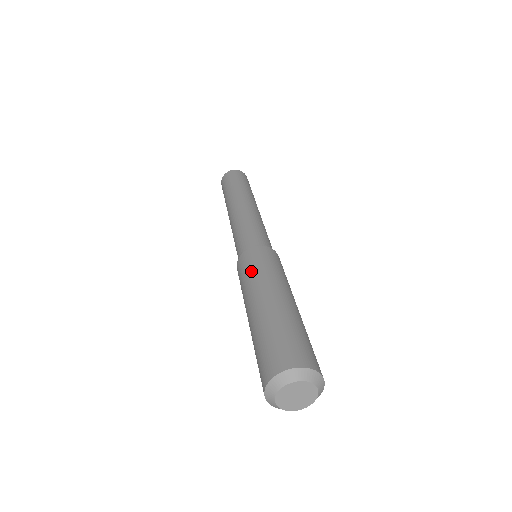
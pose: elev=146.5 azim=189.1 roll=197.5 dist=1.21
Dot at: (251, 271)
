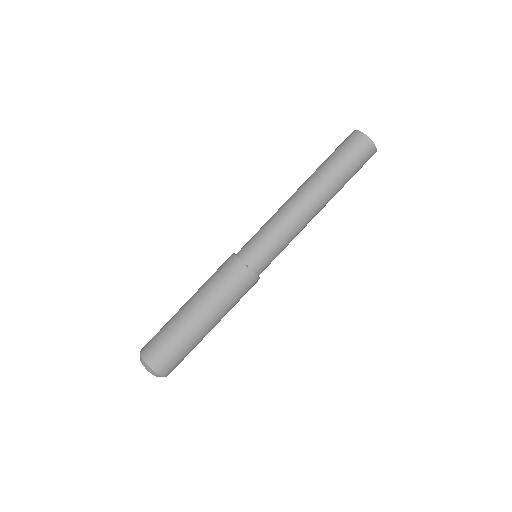
Dot at: (214, 278)
